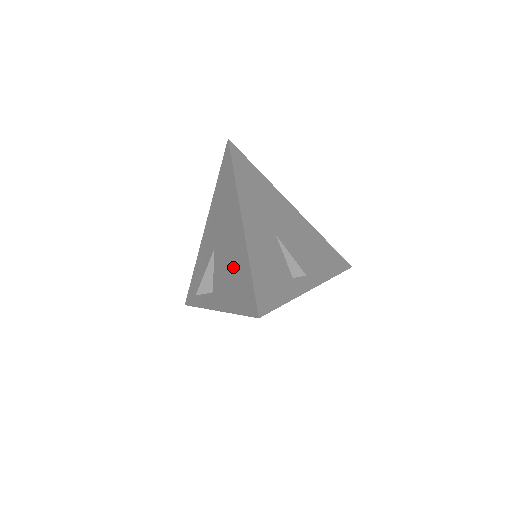
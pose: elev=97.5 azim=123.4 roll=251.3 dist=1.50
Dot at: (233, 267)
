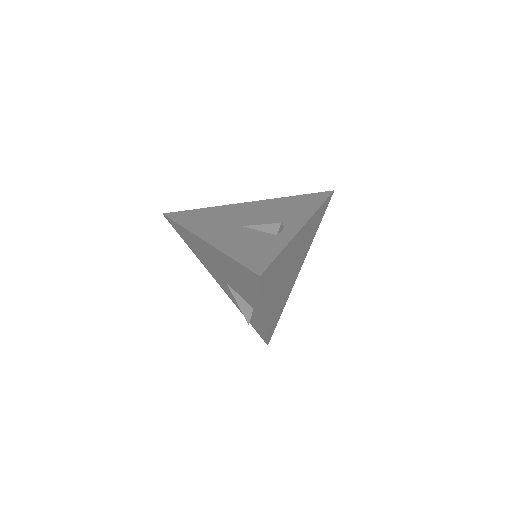
Dot at: (233, 274)
